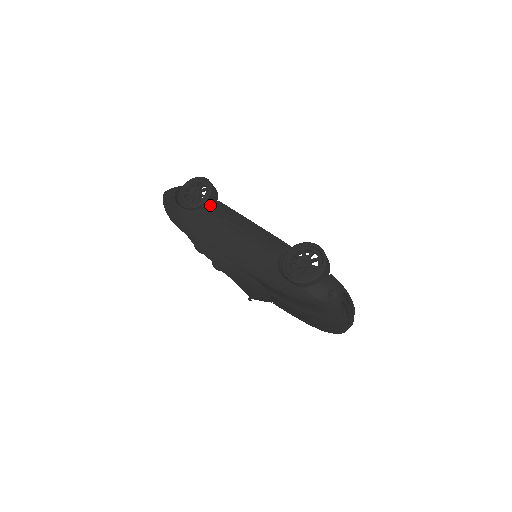
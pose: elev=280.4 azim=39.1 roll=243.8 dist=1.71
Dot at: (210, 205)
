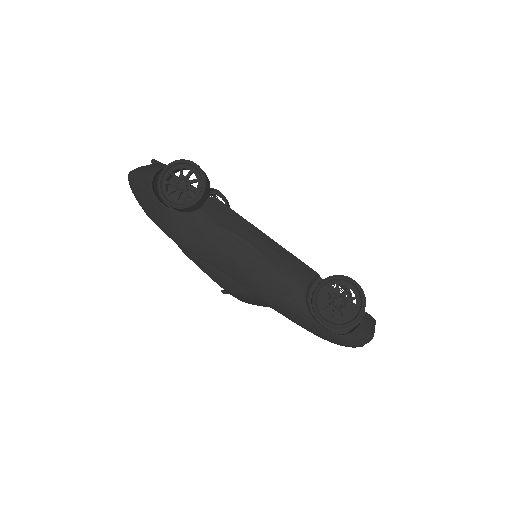
Dot at: (206, 206)
